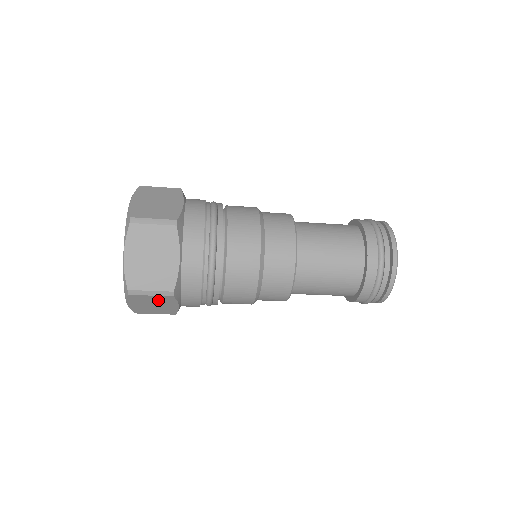
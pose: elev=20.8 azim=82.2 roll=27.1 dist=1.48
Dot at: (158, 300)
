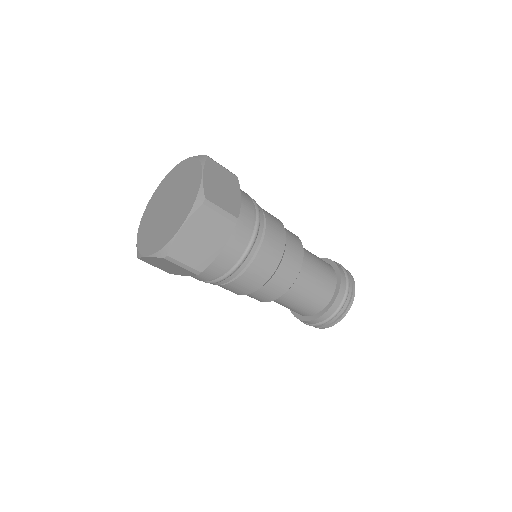
Dot at: (216, 228)
